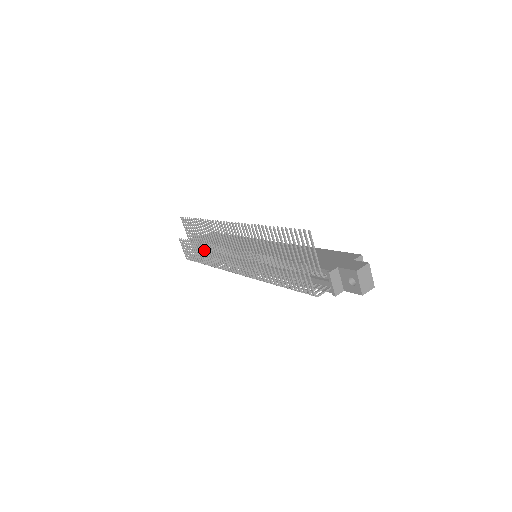
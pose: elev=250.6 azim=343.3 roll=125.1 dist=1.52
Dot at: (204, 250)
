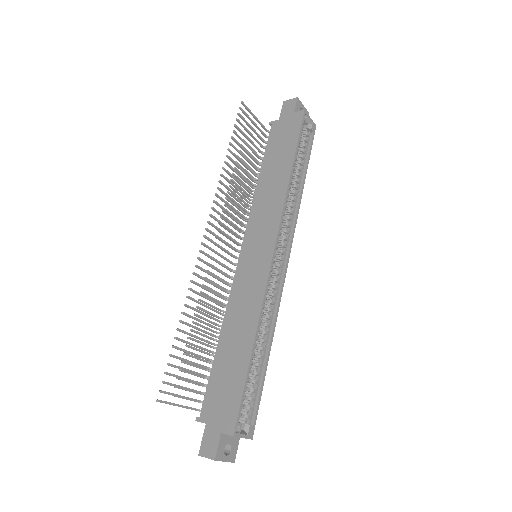
Dot at: (238, 186)
